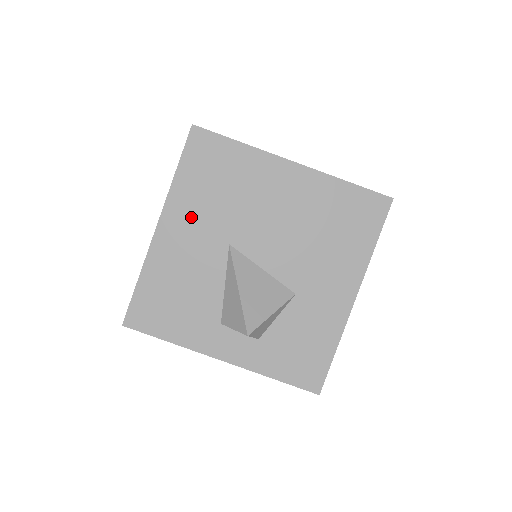
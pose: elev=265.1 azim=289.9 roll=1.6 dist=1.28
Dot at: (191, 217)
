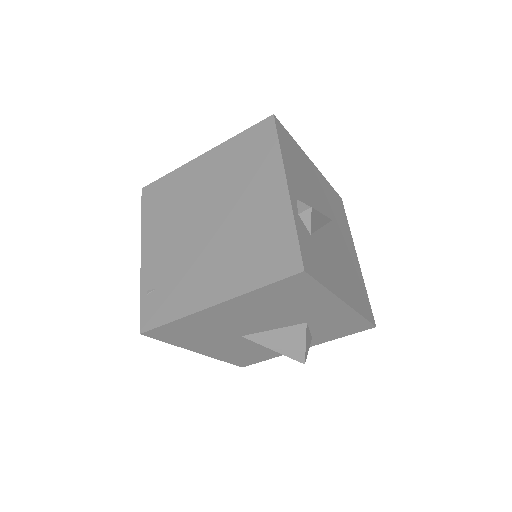
Dot at: (206, 344)
